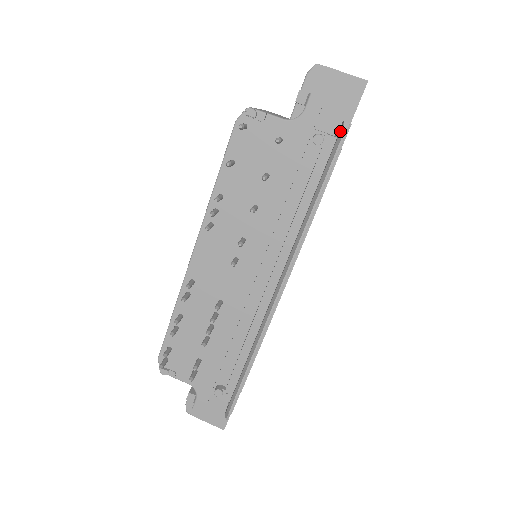
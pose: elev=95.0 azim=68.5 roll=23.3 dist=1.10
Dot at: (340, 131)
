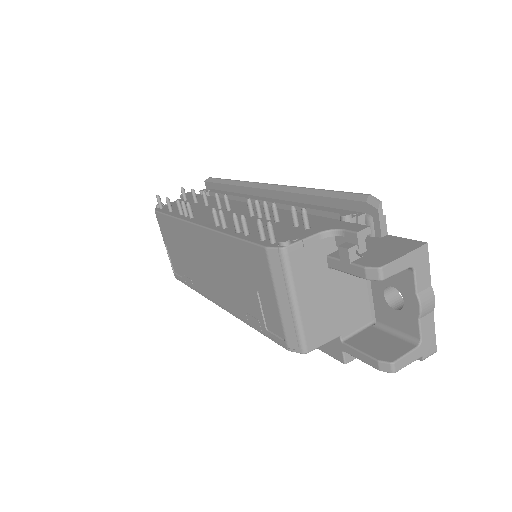
Dot at: (207, 182)
